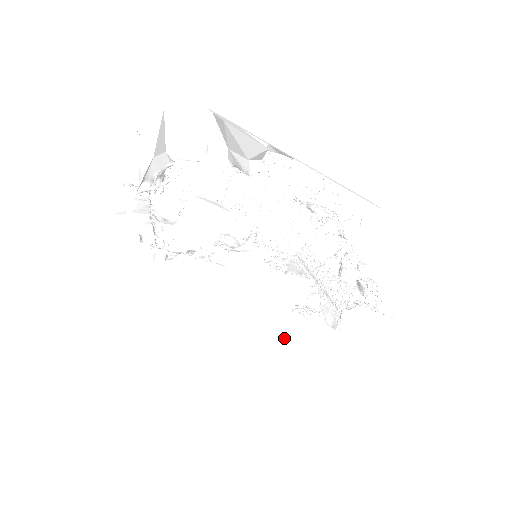
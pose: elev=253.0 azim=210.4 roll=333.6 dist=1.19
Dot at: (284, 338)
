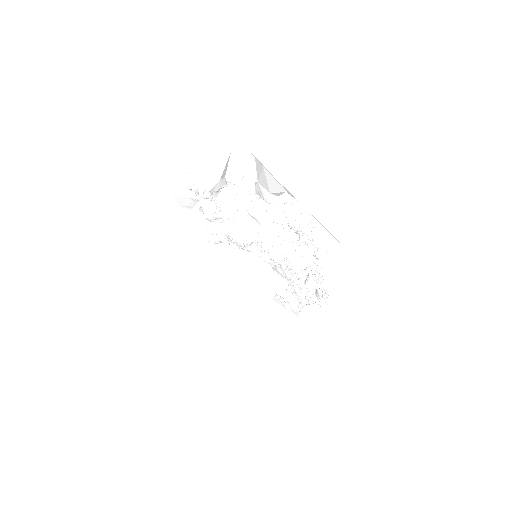
Dot at: (265, 312)
